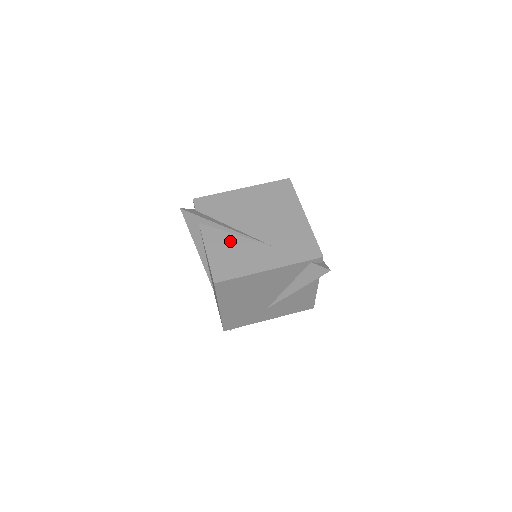
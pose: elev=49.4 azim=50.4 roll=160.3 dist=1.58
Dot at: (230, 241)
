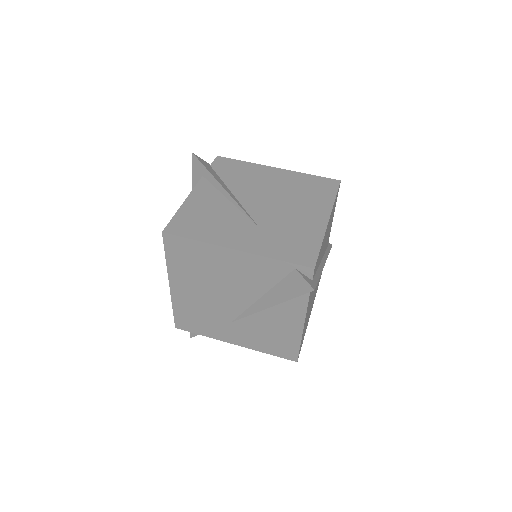
Dot at: (218, 204)
